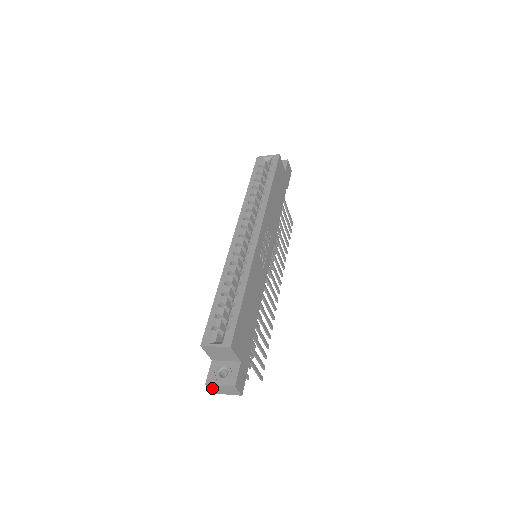
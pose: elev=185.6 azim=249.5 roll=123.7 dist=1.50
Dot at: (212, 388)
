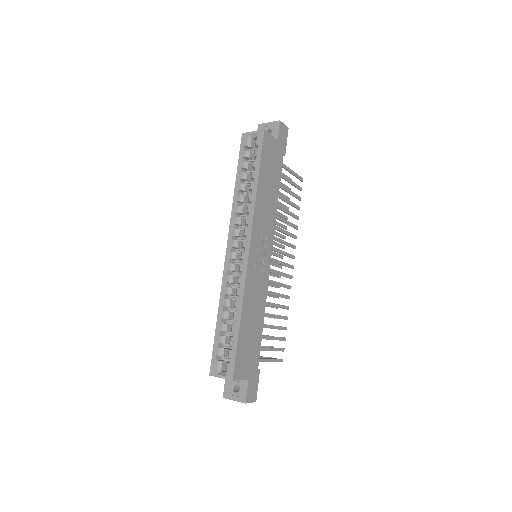
Dot at: occluded
